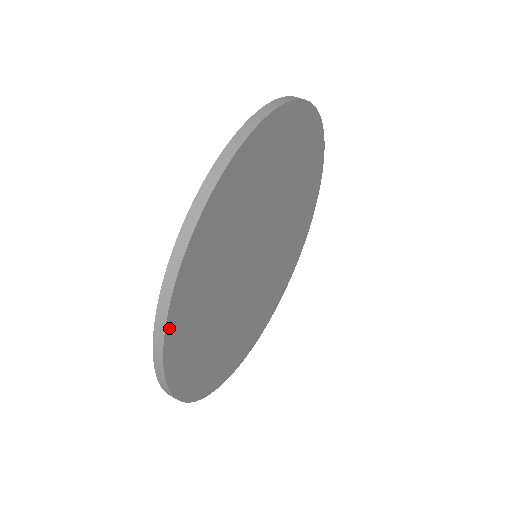
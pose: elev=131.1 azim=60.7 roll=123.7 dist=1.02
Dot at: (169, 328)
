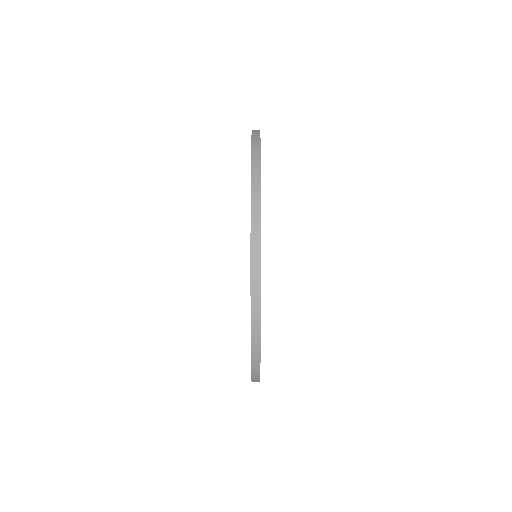
Dot at: (260, 235)
